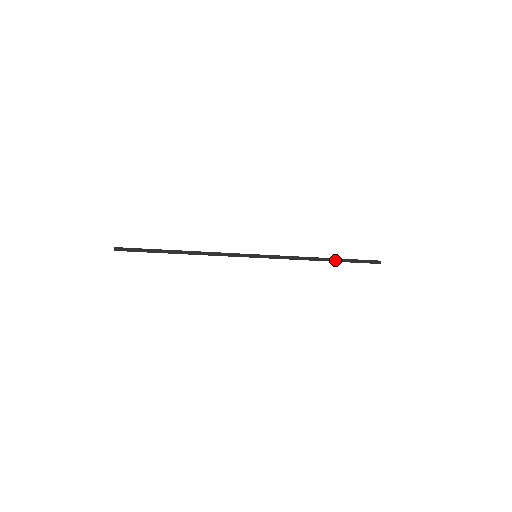
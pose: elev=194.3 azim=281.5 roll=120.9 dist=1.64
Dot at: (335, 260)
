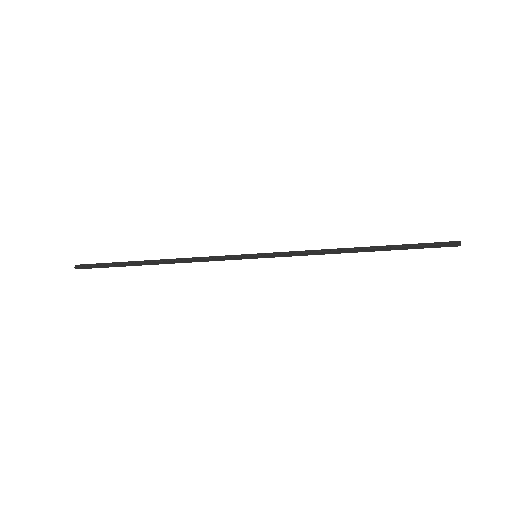
Dot at: (379, 249)
